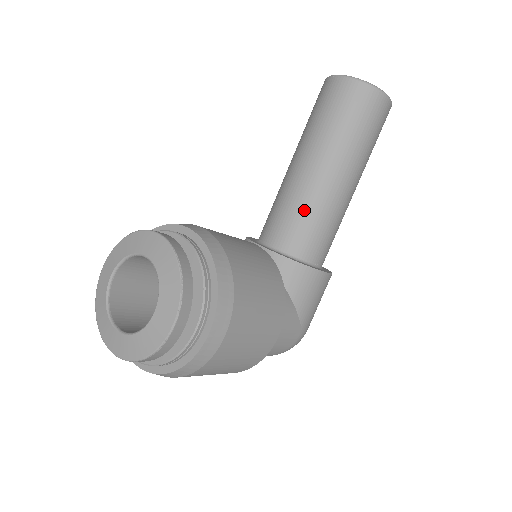
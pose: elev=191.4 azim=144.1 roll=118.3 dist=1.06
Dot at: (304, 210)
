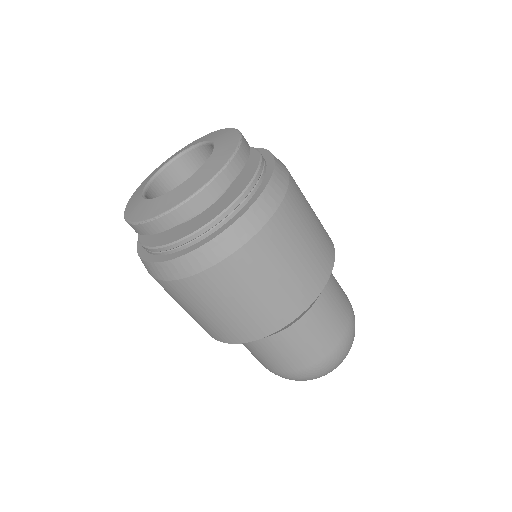
Dot at: occluded
